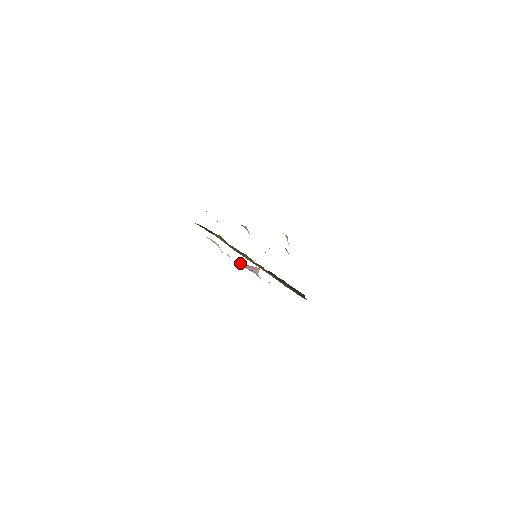
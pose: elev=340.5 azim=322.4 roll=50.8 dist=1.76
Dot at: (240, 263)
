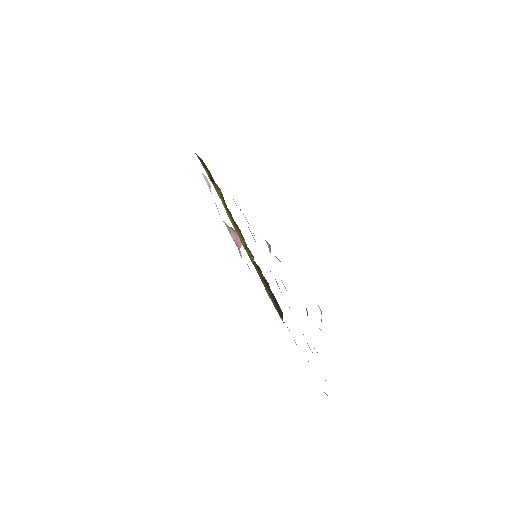
Dot at: (226, 225)
